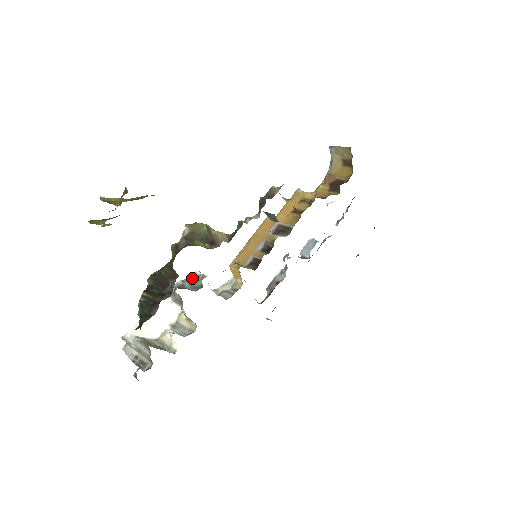
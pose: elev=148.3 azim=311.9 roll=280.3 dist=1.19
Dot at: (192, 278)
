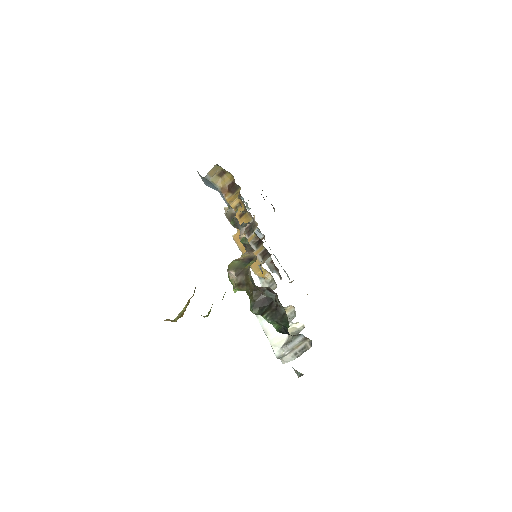
Dot at: occluded
